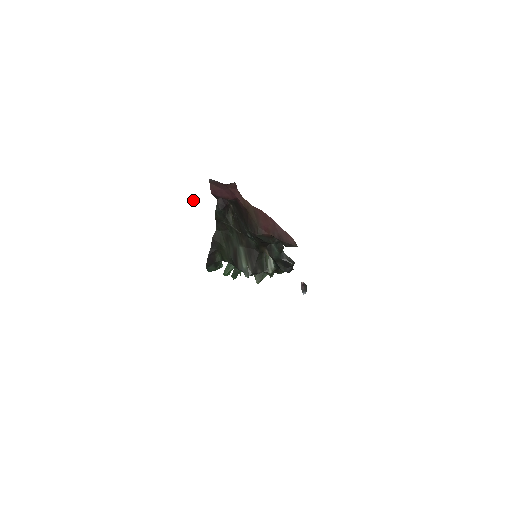
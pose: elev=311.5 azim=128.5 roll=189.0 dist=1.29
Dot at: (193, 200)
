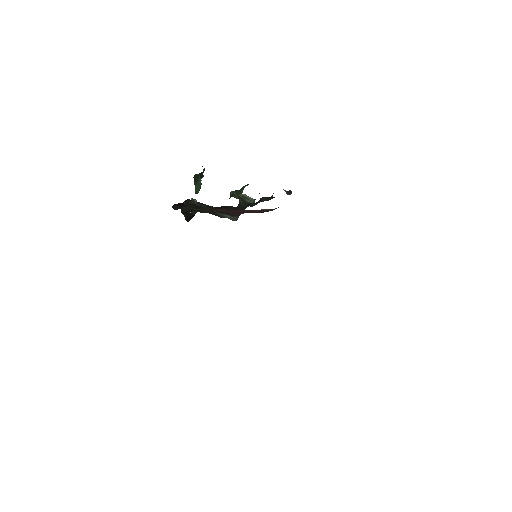
Dot at: occluded
